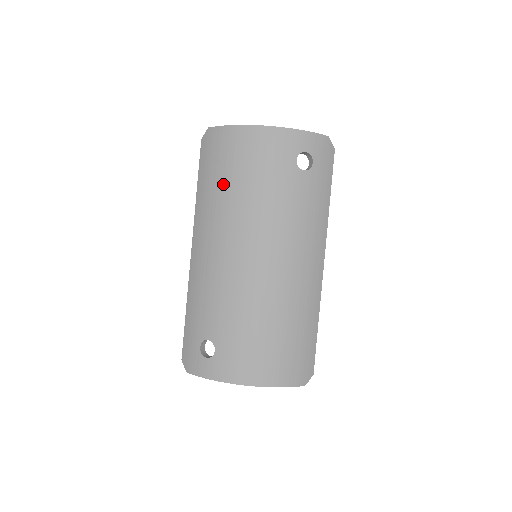
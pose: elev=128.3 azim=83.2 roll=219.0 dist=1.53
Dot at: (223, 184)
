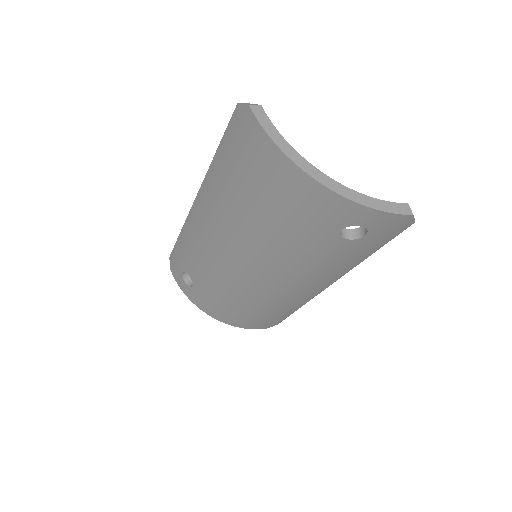
Dot at: (240, 192)
